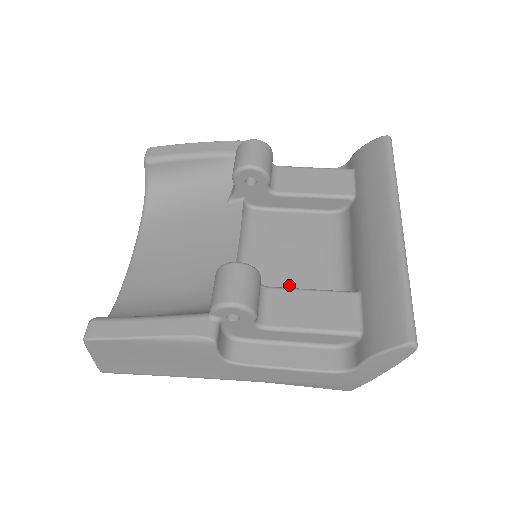
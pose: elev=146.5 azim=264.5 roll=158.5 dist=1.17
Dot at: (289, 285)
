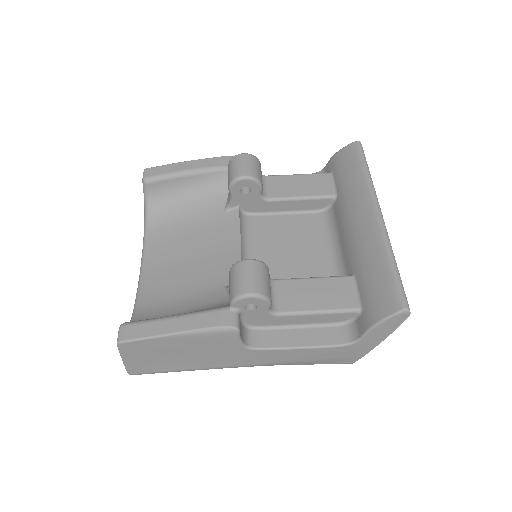
Dot at: (290, 277)
